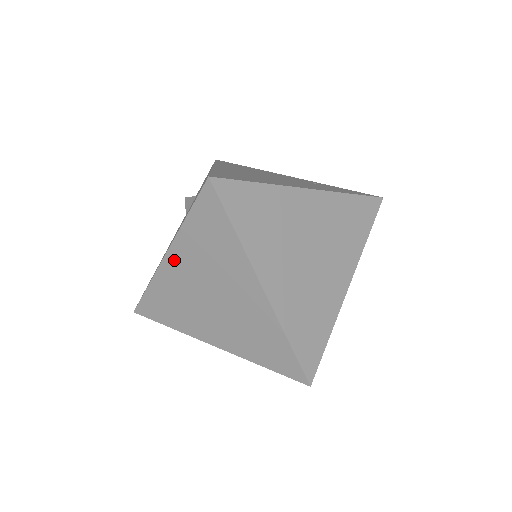
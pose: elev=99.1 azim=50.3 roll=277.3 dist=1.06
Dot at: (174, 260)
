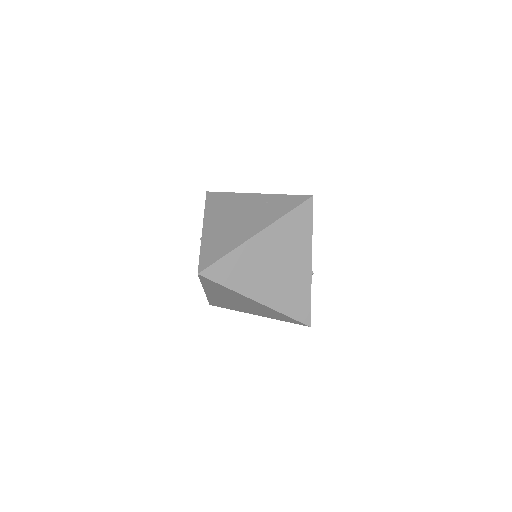
Dot at: (210, 293)
